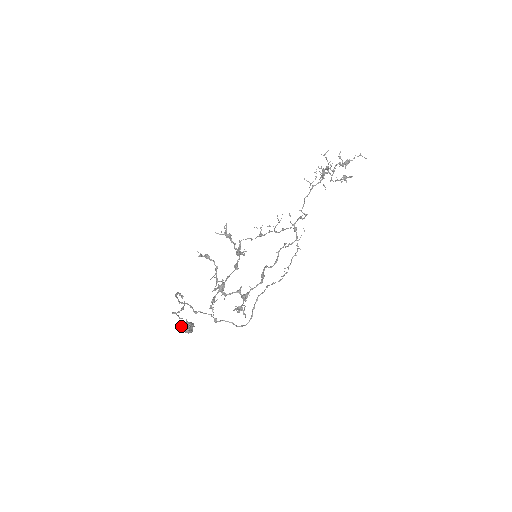
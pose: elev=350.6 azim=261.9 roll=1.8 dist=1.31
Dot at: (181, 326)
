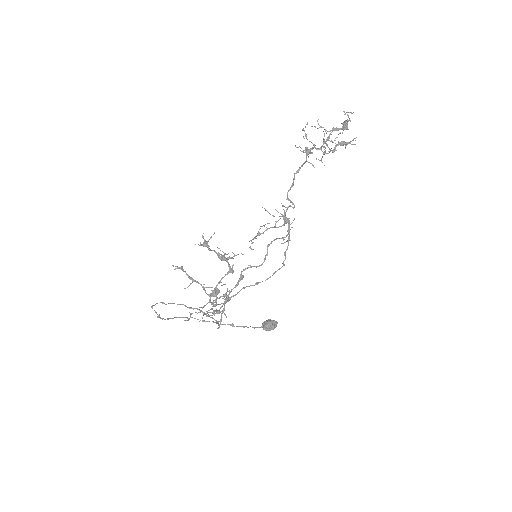
Dot at: (262, 324)
